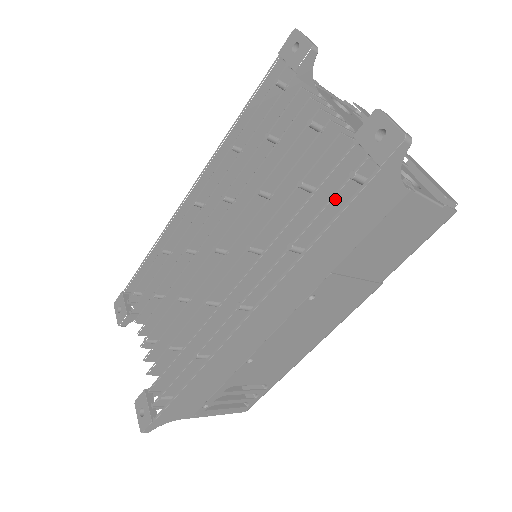
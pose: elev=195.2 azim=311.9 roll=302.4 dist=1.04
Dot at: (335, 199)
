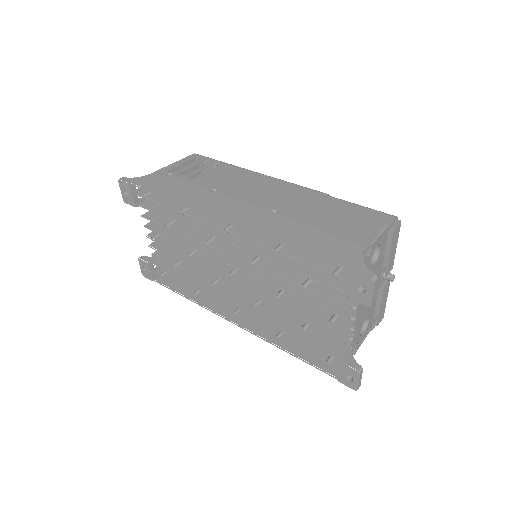
Dot at: (313, 355)
